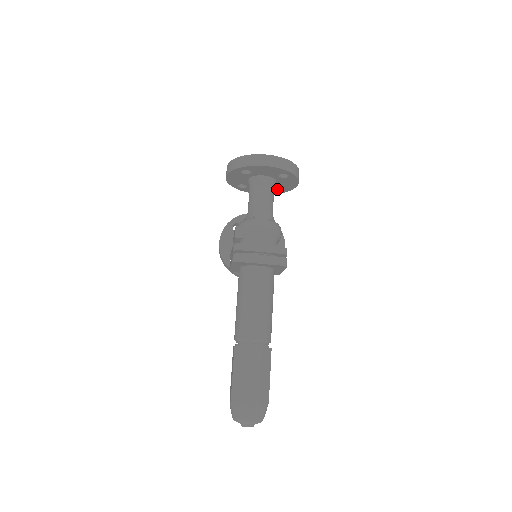
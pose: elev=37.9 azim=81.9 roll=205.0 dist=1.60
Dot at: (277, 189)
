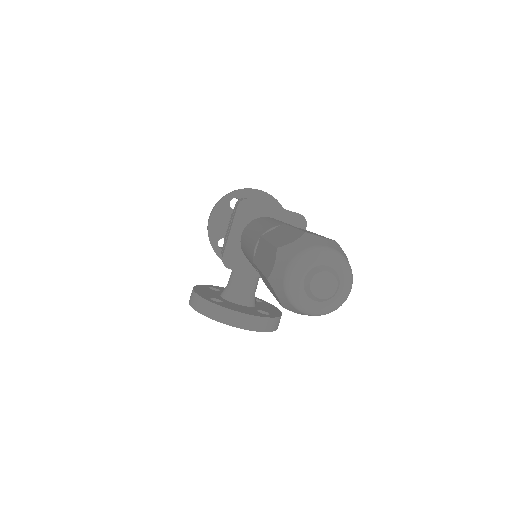
Dot at: occluded
